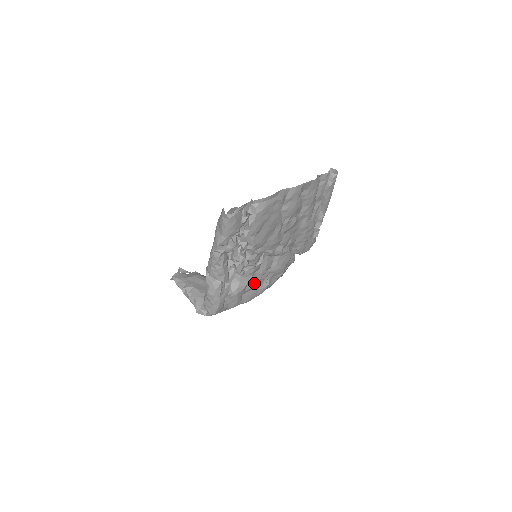
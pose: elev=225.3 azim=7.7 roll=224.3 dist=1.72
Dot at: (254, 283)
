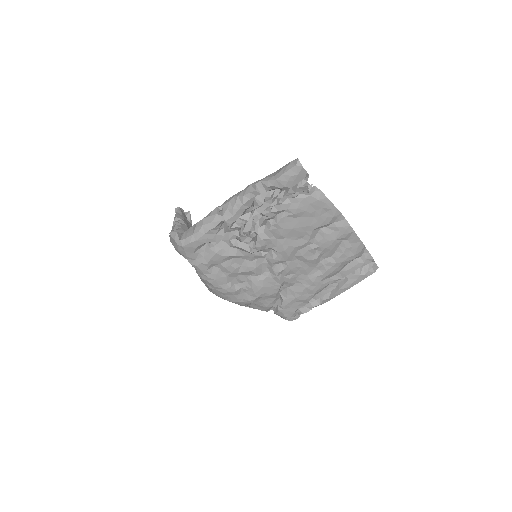
Dot at: (233, 268)
